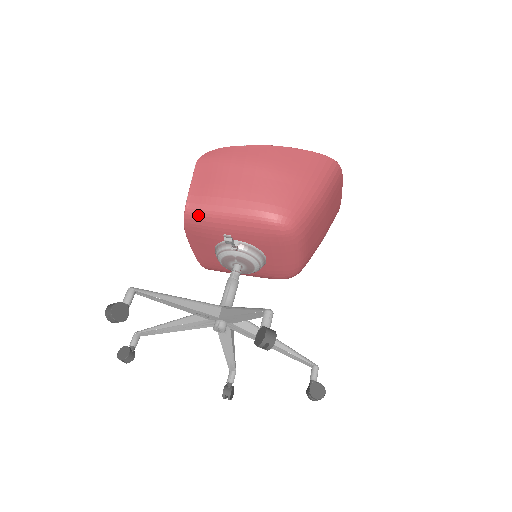
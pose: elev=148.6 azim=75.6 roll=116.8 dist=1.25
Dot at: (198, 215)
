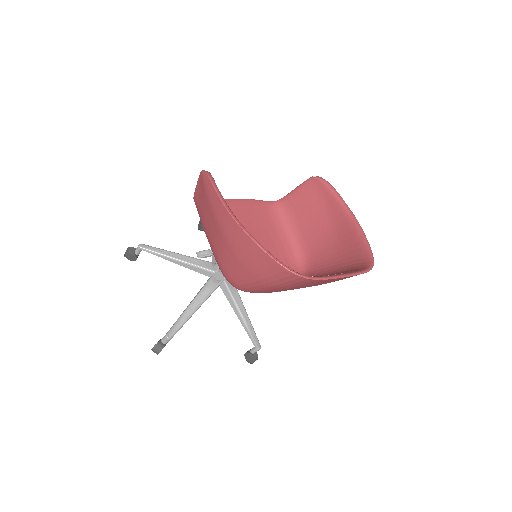
Dot at: occluded
